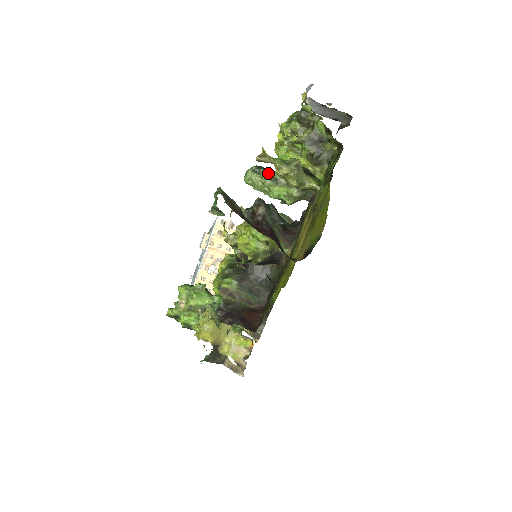
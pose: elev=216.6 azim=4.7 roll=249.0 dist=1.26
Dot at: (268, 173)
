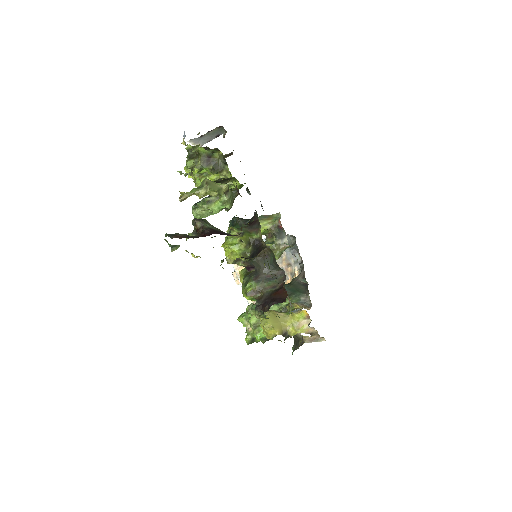
Dot at: (202, 202)
